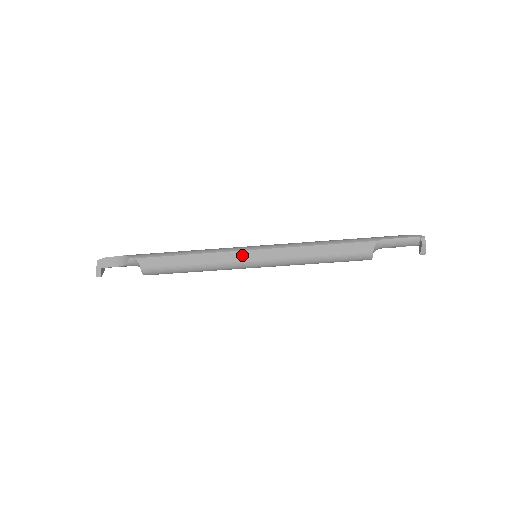
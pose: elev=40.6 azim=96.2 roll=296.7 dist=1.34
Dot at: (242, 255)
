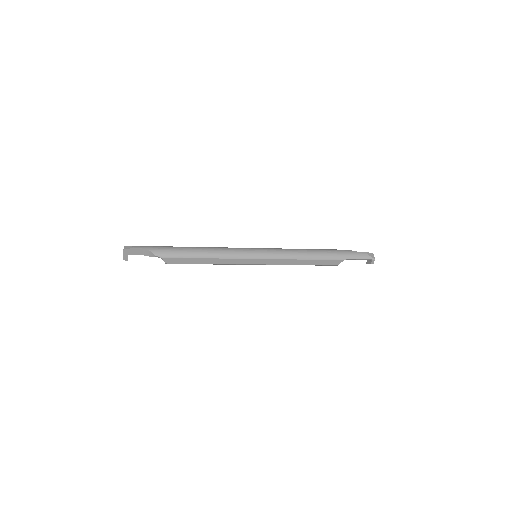
Dot at: (247, 261)
